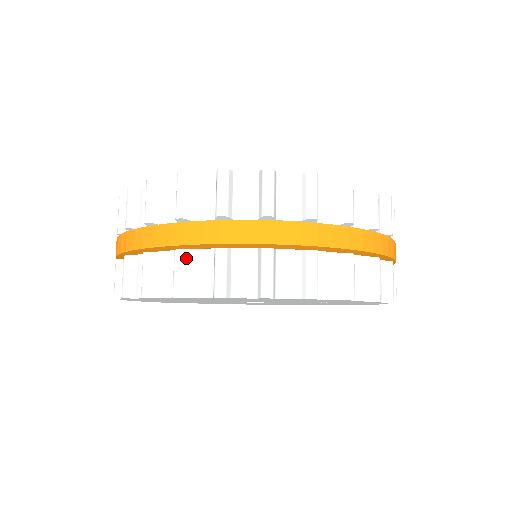
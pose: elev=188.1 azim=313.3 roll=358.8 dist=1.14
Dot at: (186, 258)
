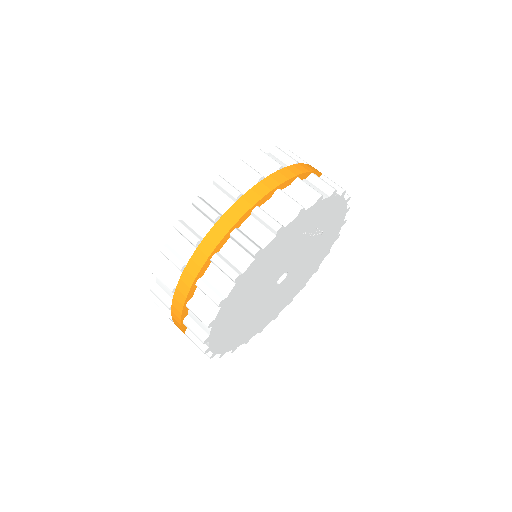
Dot at: (241, 232)
